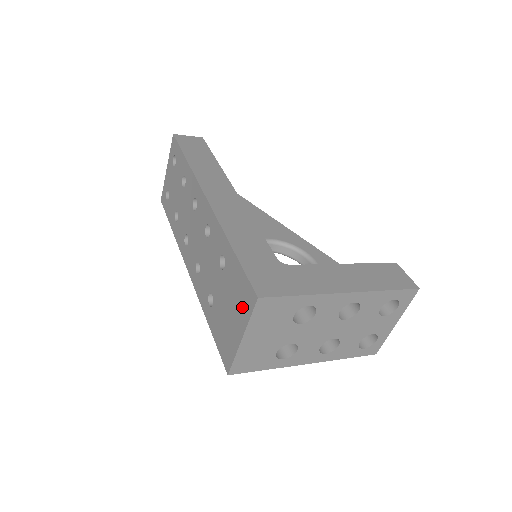
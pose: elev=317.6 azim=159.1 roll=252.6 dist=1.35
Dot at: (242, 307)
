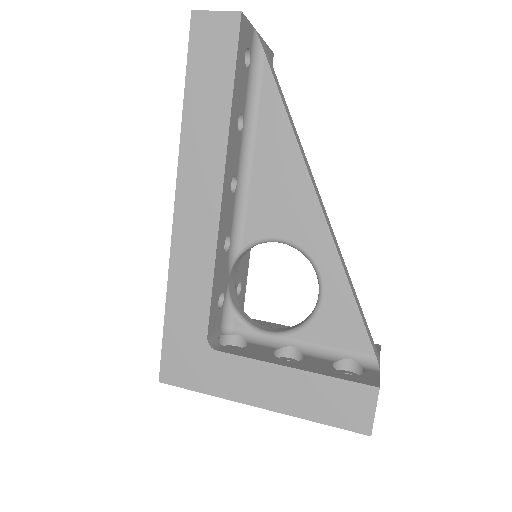
Dot at: occluded
